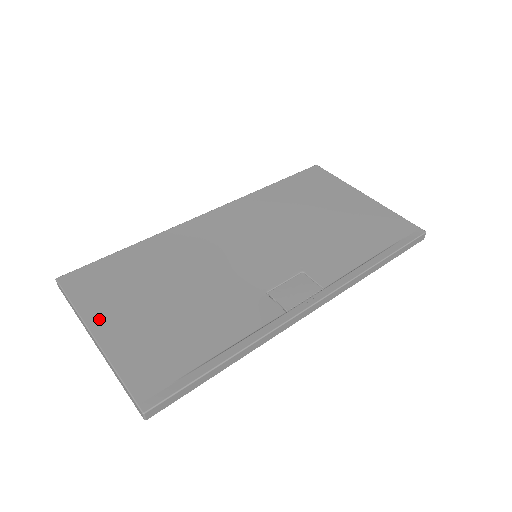
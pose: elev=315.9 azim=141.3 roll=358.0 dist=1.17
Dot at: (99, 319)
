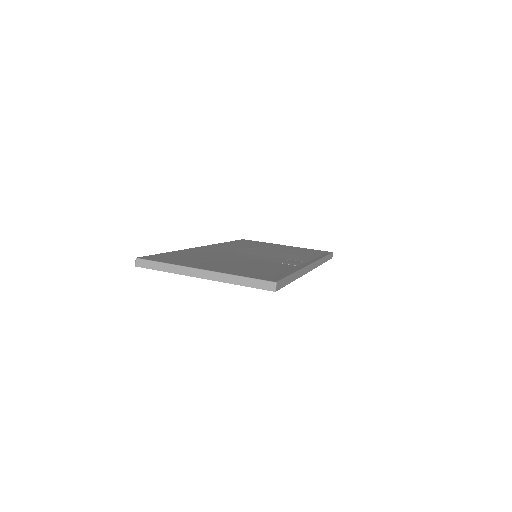
Dot at: (195, 266)
